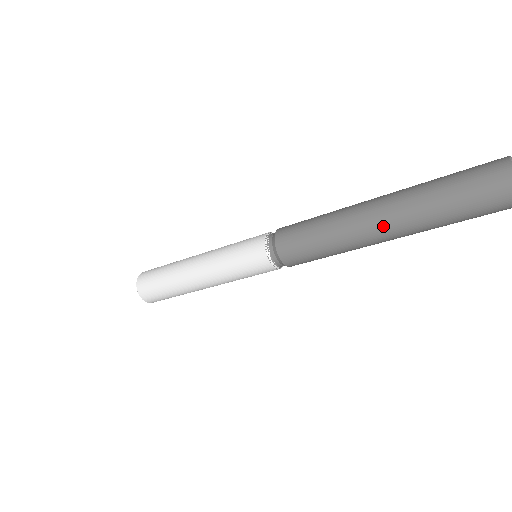
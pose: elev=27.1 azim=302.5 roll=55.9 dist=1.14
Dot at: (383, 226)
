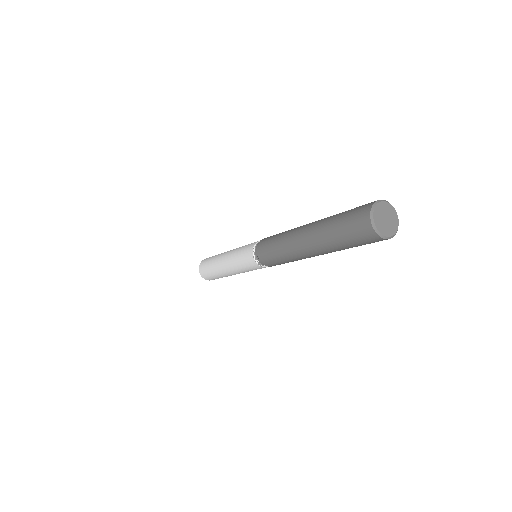
Dot at: (304, 238)
